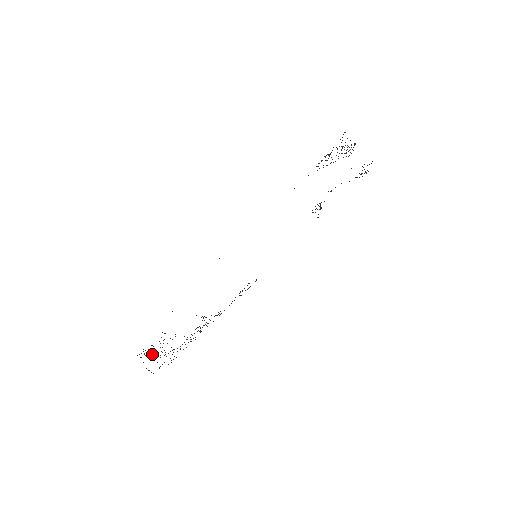
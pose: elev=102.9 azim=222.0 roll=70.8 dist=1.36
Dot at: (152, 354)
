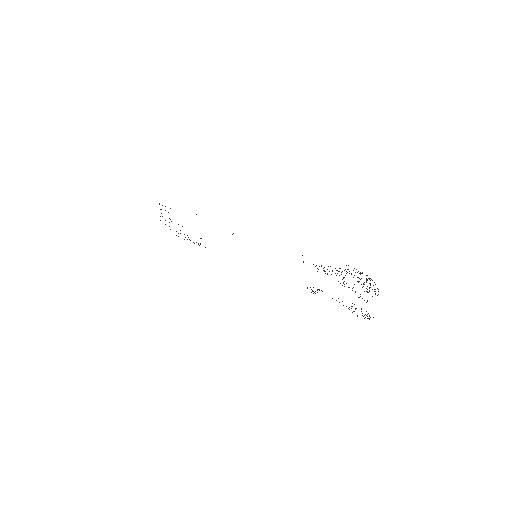
Dot at: occluded
